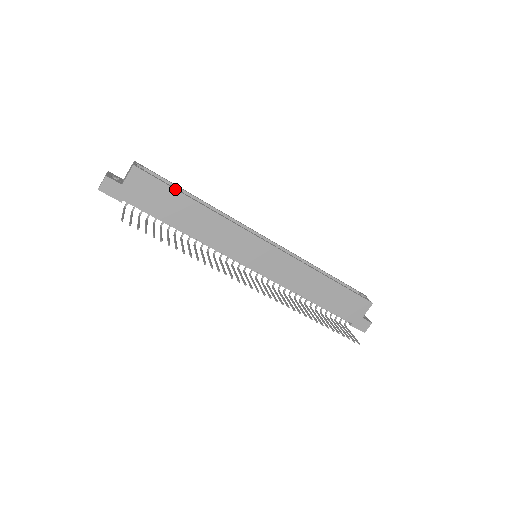
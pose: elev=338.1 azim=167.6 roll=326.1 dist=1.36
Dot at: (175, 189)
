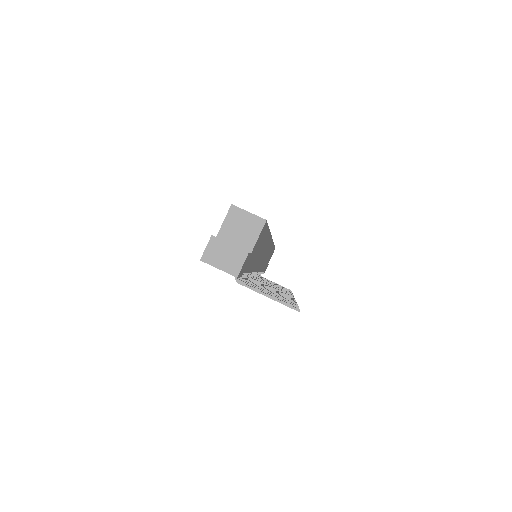
Dot at: occluded
